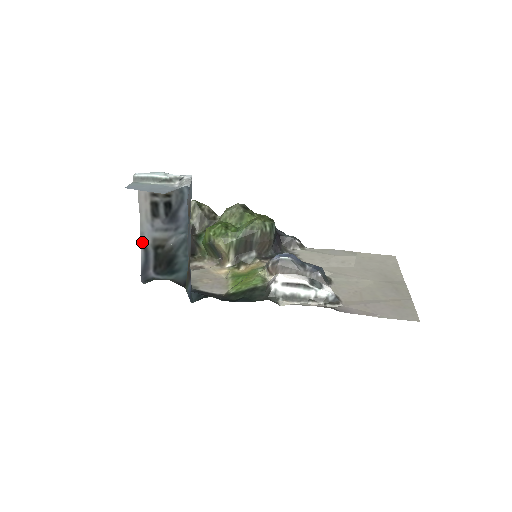
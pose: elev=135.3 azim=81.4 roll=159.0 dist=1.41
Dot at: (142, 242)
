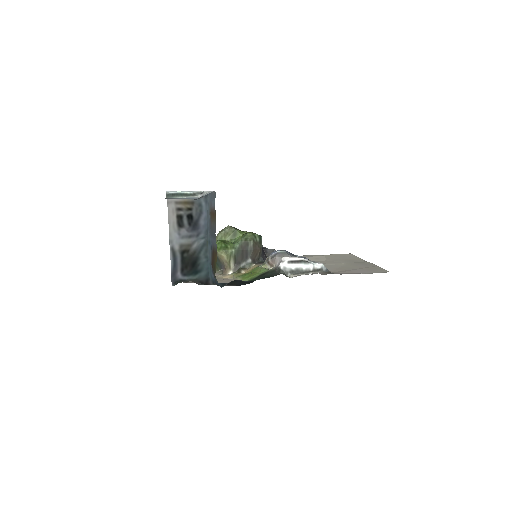
Dot at: (171, 249)
